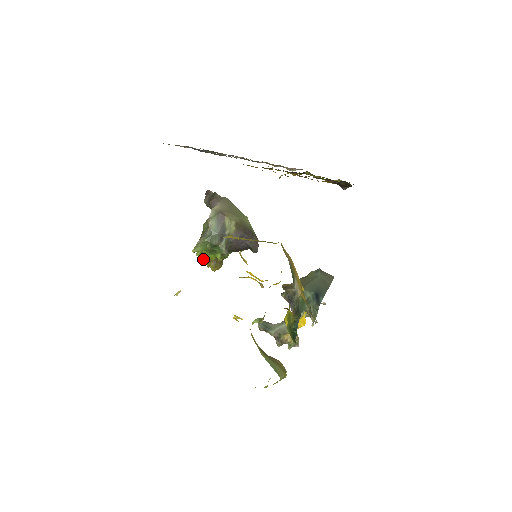
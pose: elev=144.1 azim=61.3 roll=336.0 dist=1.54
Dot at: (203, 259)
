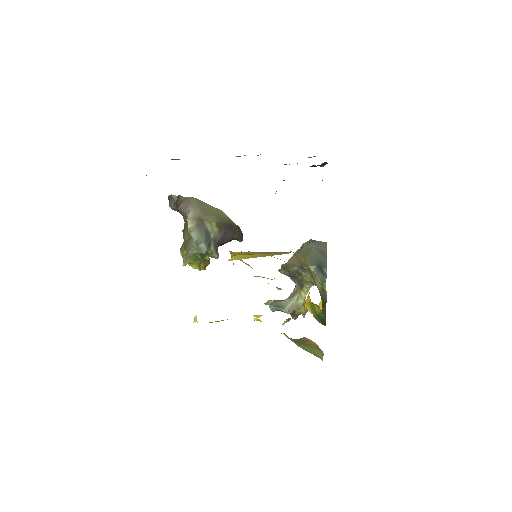
Dot at: (191, 264)
